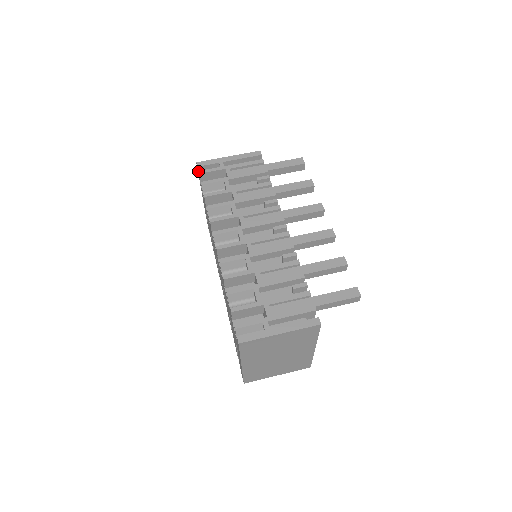
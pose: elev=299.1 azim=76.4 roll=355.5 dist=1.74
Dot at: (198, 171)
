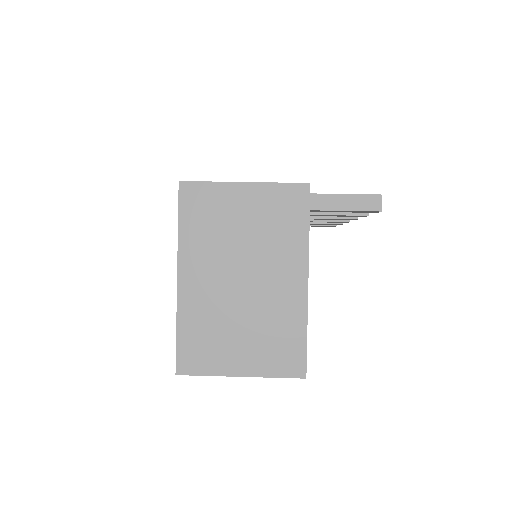
Dot at: occluded
